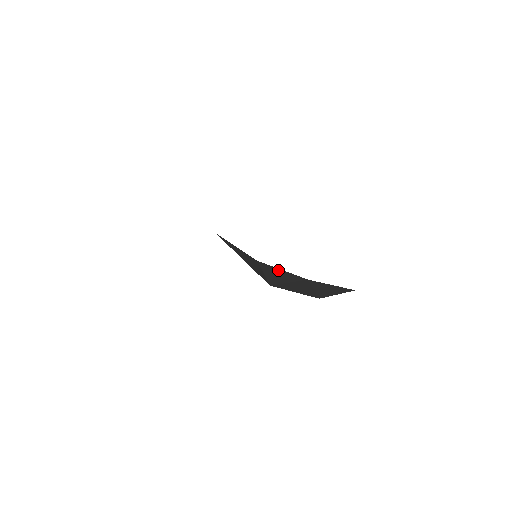
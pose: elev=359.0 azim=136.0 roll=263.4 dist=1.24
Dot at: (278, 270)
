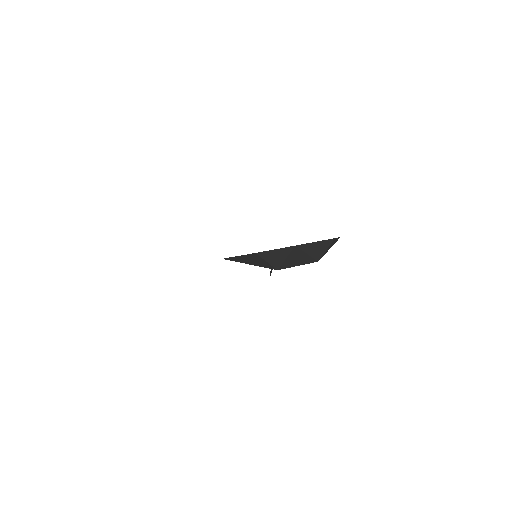
Dot at: (272, 252)
